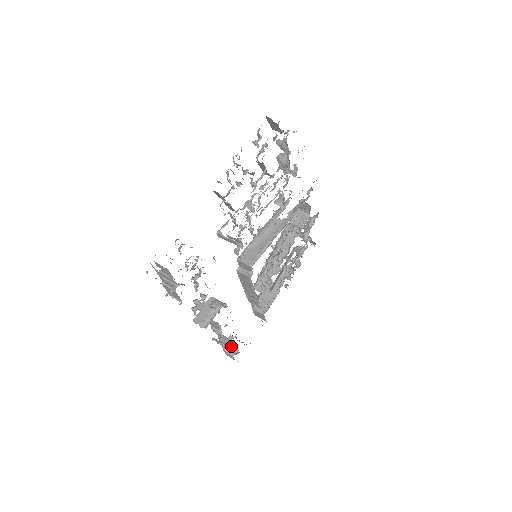
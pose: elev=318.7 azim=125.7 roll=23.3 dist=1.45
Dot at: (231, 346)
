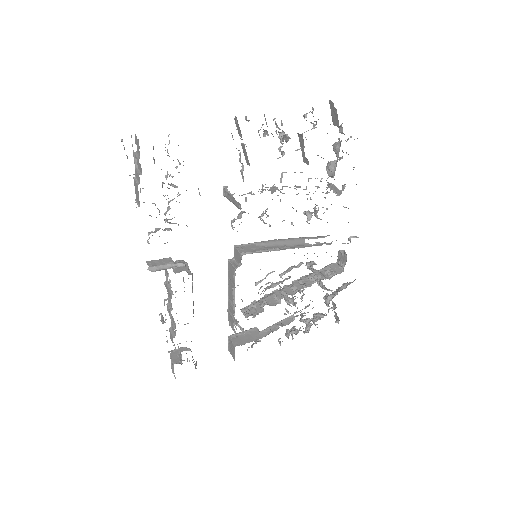
Dot at: (179, 353)
